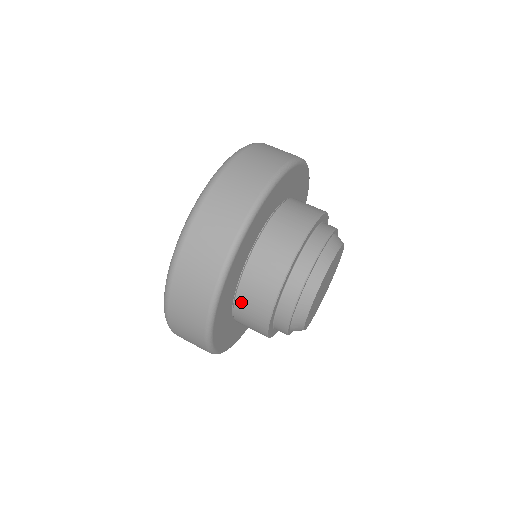
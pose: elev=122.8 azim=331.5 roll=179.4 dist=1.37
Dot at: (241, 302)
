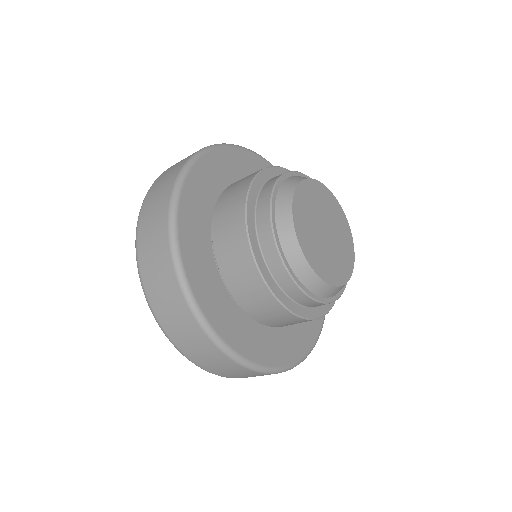
Dot at: (254, 314)
